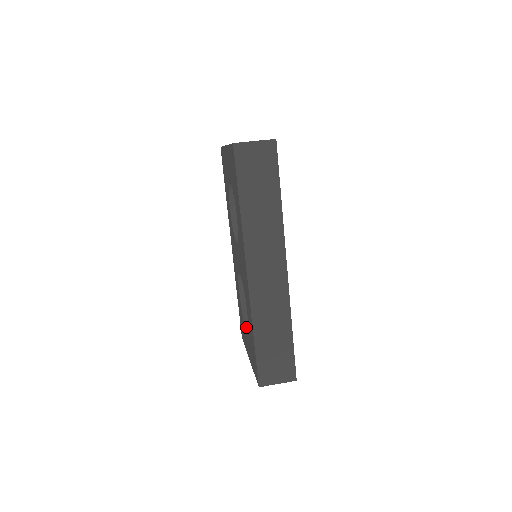
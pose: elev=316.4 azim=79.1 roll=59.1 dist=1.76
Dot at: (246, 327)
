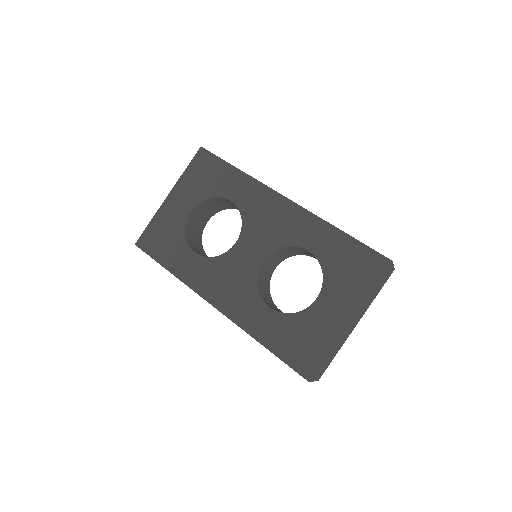
Dot at: (314, 301)
